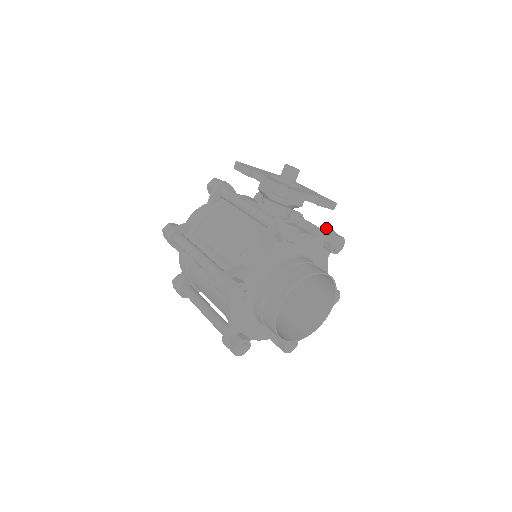
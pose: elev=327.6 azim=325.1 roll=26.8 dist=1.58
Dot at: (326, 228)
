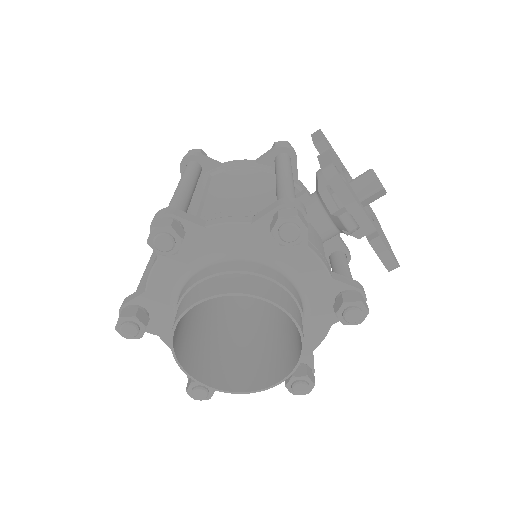
Dot at: (358, 282)
